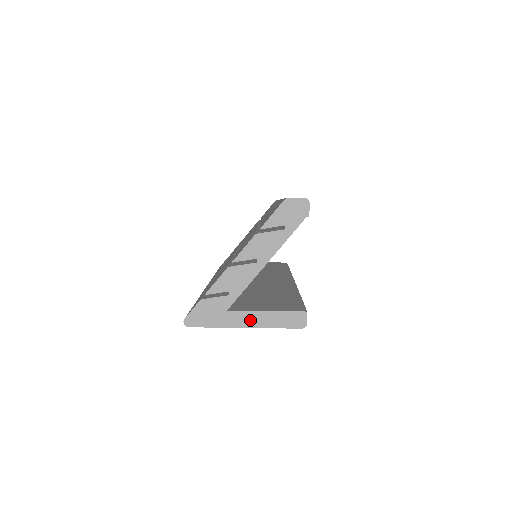
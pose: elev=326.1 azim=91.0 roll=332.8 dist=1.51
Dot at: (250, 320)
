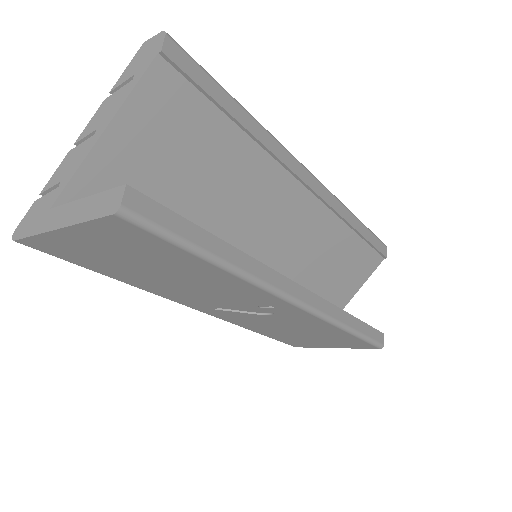
Dot at: (65, 216)
